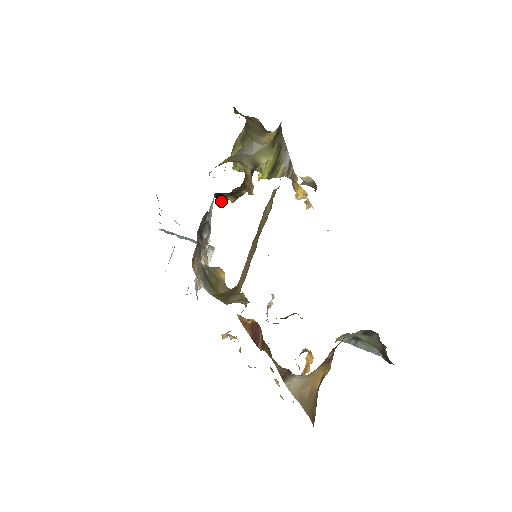
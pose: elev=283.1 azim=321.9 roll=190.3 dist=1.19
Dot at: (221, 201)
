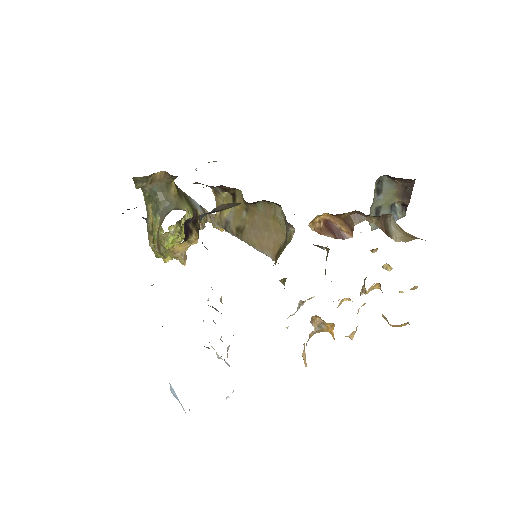
Dot at: occluded
